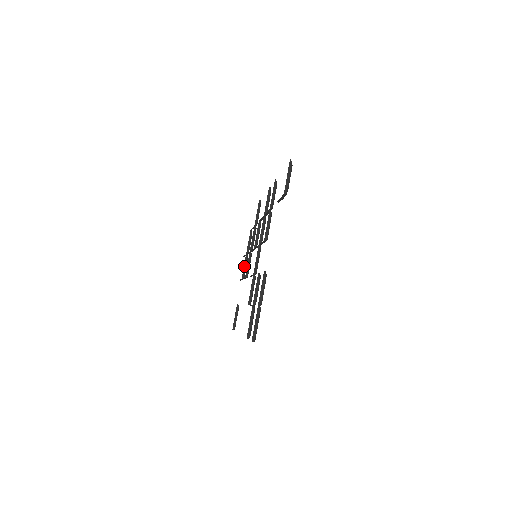
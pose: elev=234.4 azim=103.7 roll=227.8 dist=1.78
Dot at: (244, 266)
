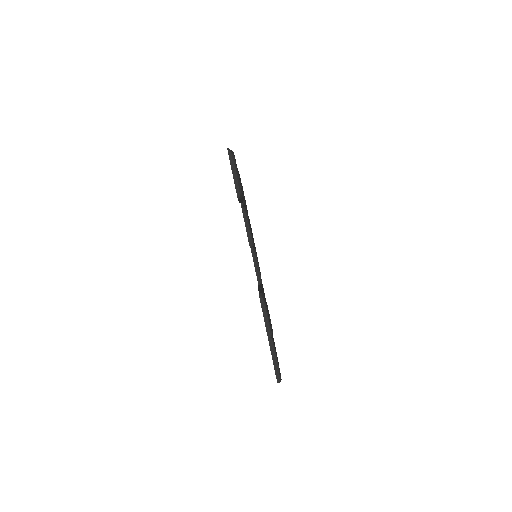
Dot at: occluded
